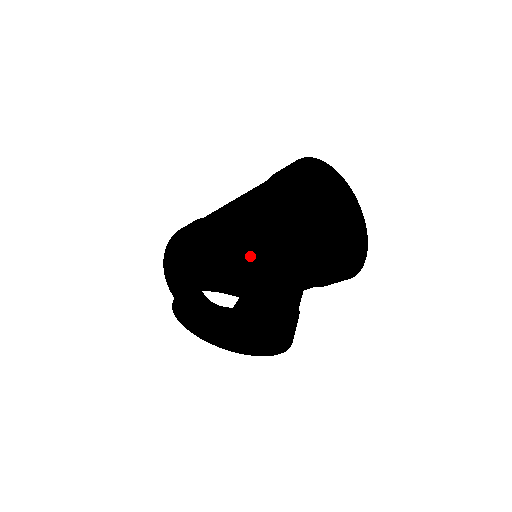
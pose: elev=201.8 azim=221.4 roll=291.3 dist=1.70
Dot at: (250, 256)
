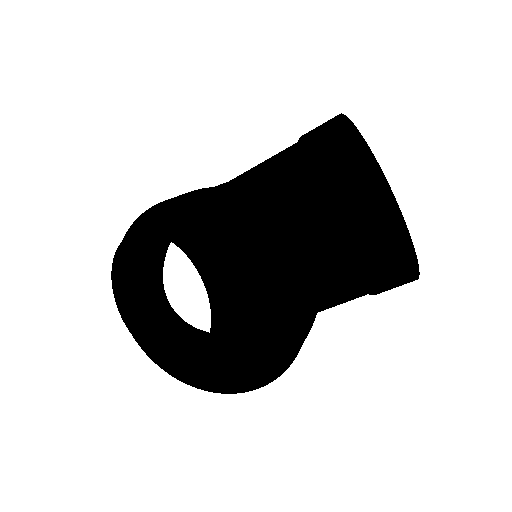
Dot at: (268, 196)
